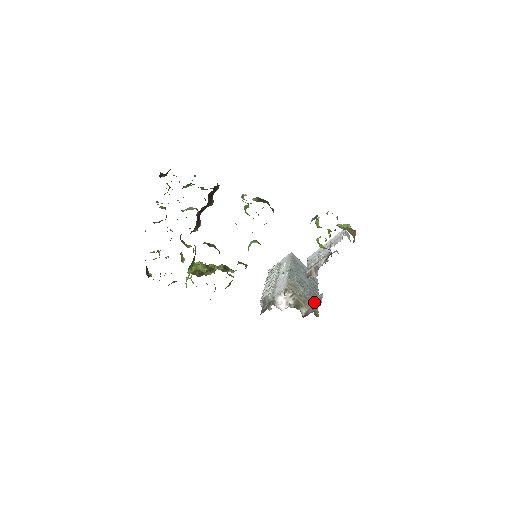
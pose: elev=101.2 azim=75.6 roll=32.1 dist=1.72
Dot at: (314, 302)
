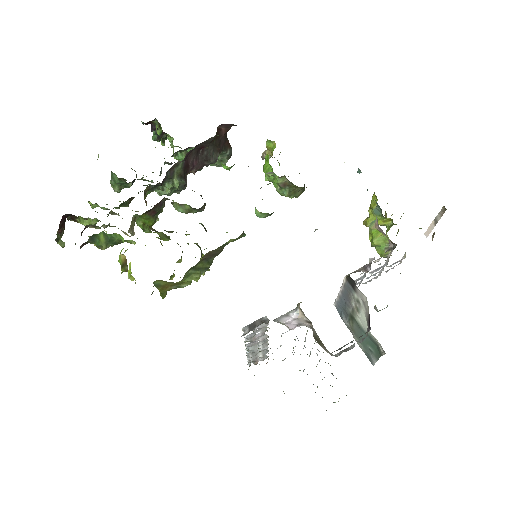
Dot at: occluded
